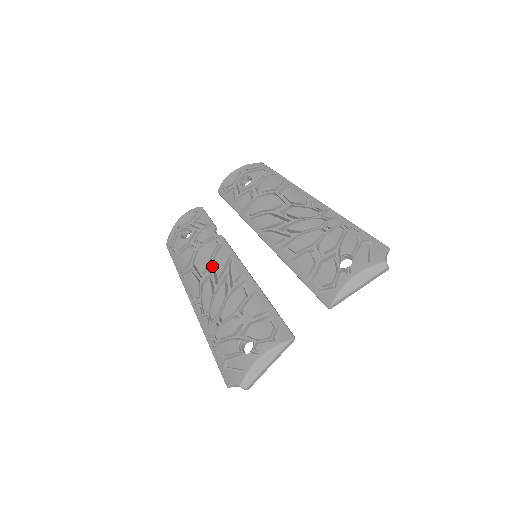
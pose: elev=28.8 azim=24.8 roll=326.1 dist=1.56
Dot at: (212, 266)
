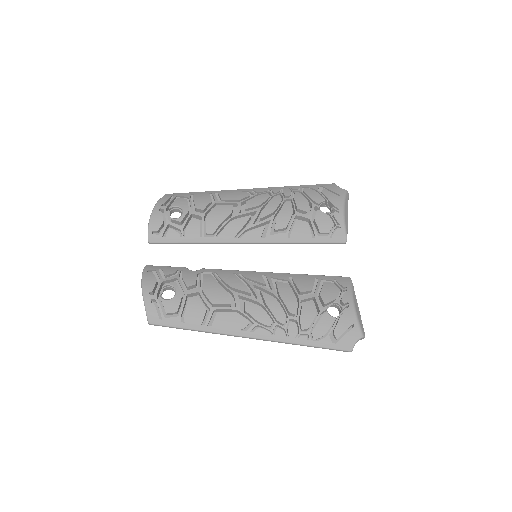
Dot at: (233, 291)
